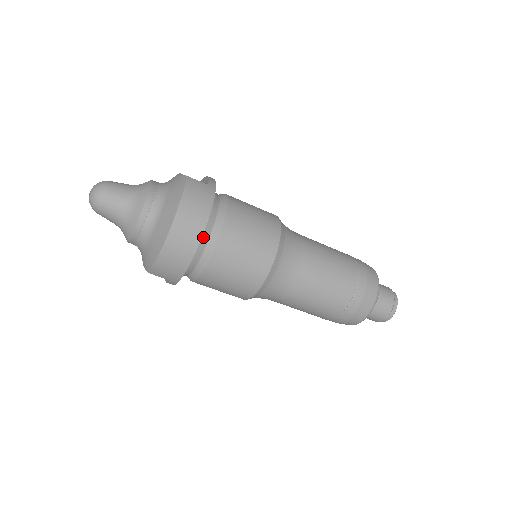
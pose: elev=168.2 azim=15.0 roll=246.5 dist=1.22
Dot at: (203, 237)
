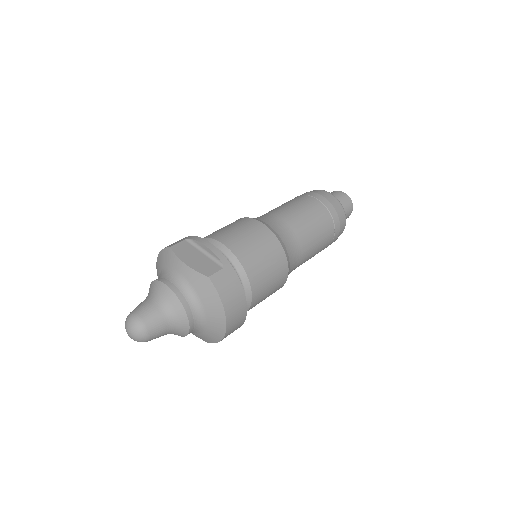
Dot at: occluded
